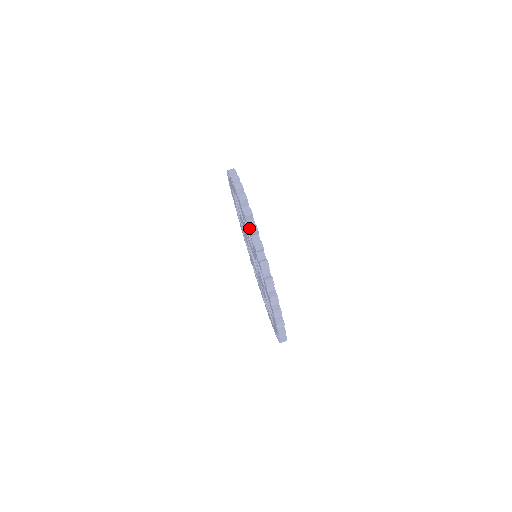
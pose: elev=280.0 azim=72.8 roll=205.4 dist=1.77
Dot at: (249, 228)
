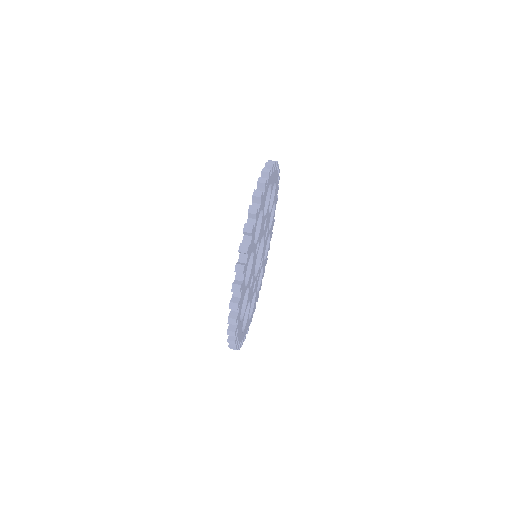
Dot at: (232, 286)
